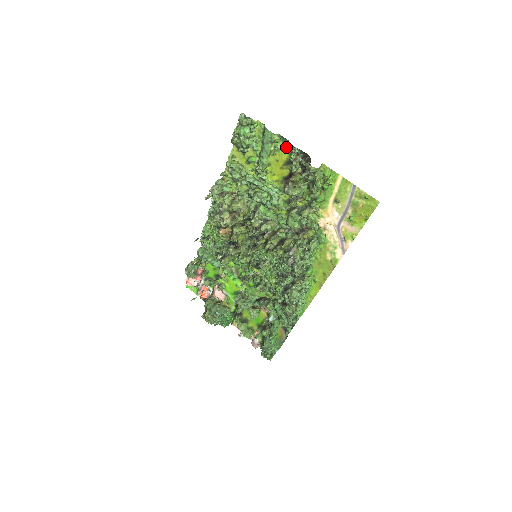
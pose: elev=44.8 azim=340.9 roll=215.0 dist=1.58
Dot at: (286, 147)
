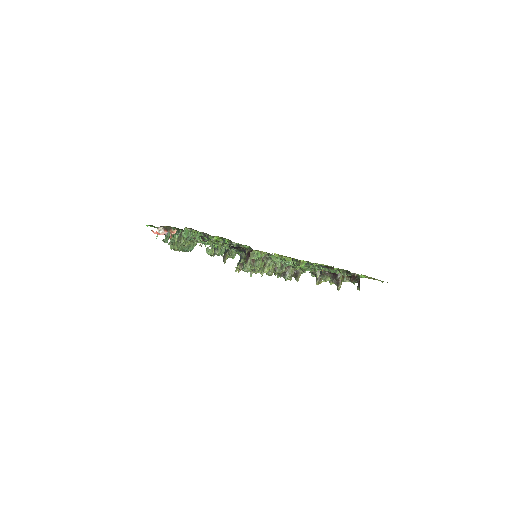
Dot at: occluded
